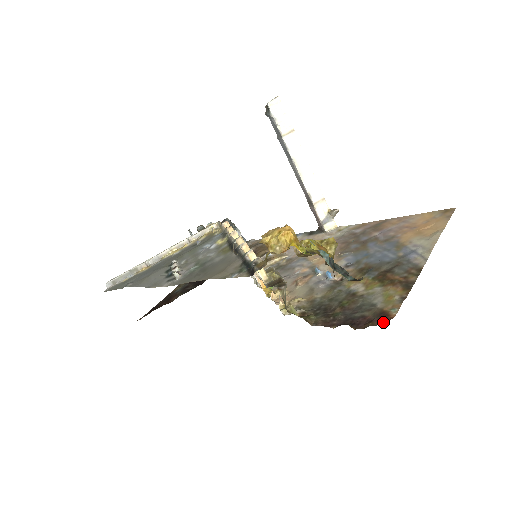
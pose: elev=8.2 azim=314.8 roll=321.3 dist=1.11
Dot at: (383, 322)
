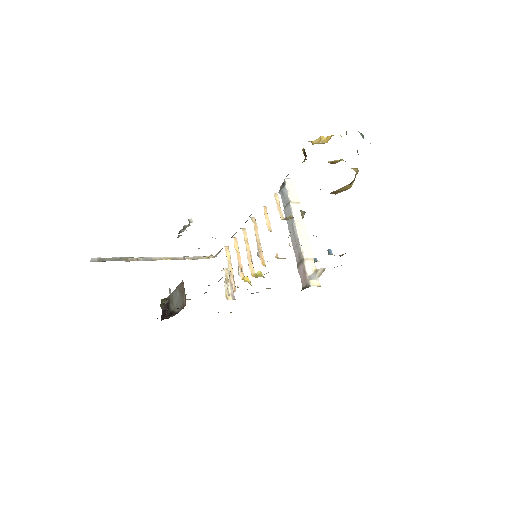
Dot at: occluded
